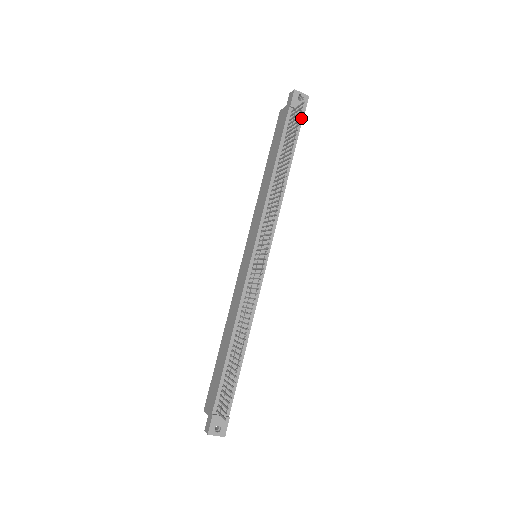
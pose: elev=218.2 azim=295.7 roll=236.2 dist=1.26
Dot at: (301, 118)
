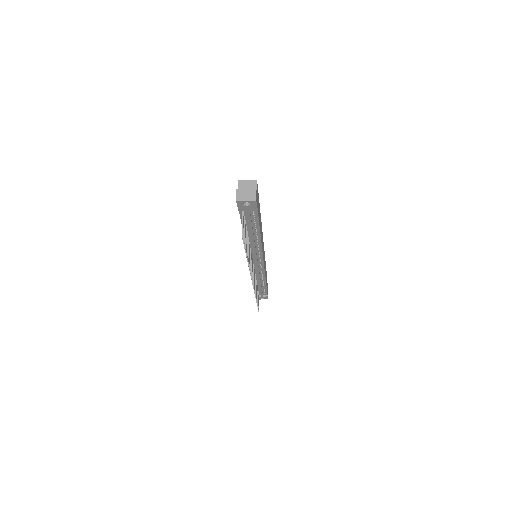
Dot at: (256, 211)
